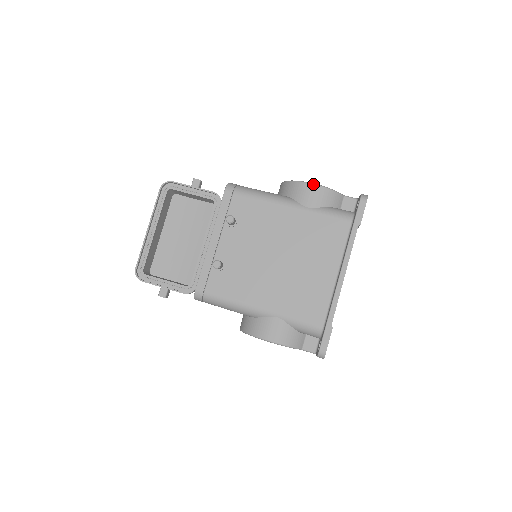
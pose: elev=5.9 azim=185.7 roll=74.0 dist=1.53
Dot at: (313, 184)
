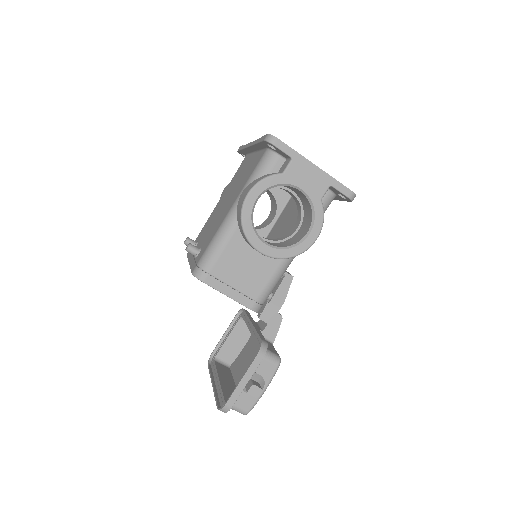
Dot at: occluded
